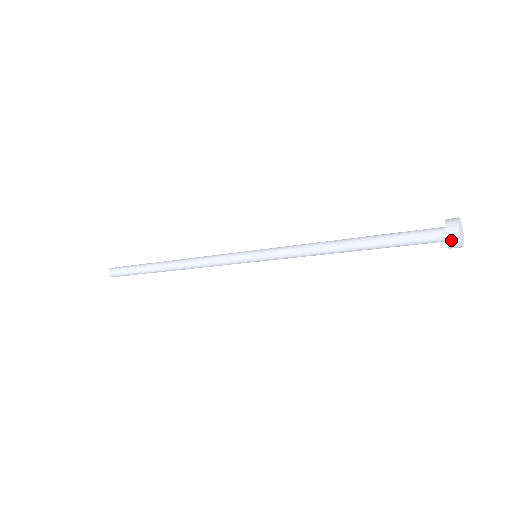
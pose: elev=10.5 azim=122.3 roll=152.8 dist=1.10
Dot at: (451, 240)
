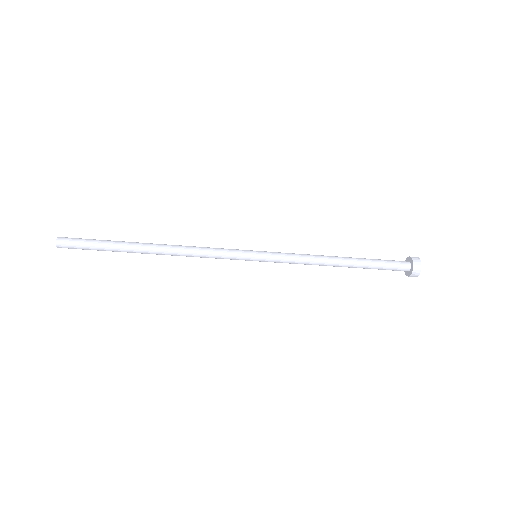
Dot at: (415, 273)
